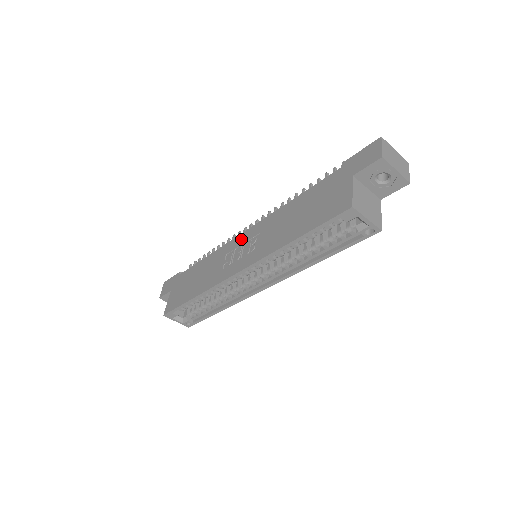
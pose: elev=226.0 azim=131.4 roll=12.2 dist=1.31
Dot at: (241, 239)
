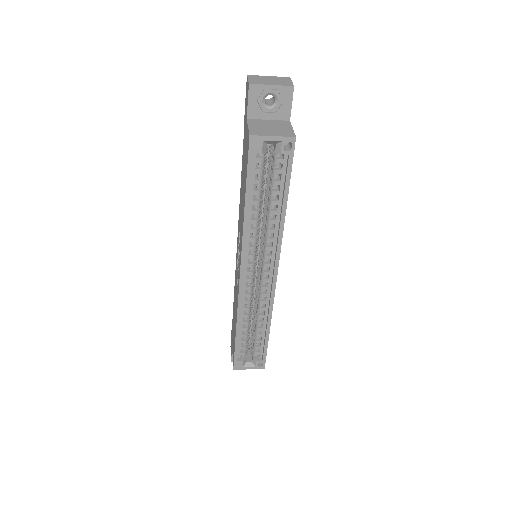
Dot at: (237, 252)
